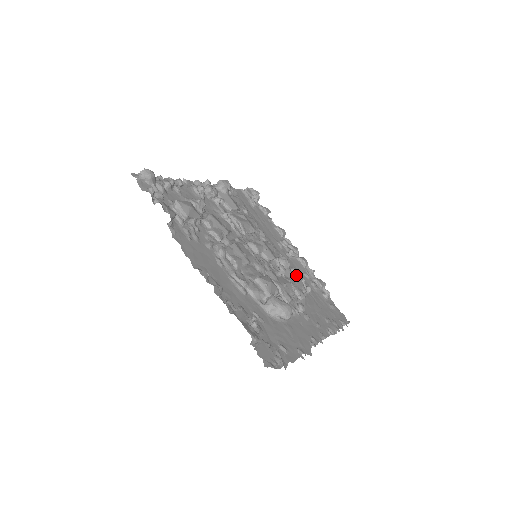
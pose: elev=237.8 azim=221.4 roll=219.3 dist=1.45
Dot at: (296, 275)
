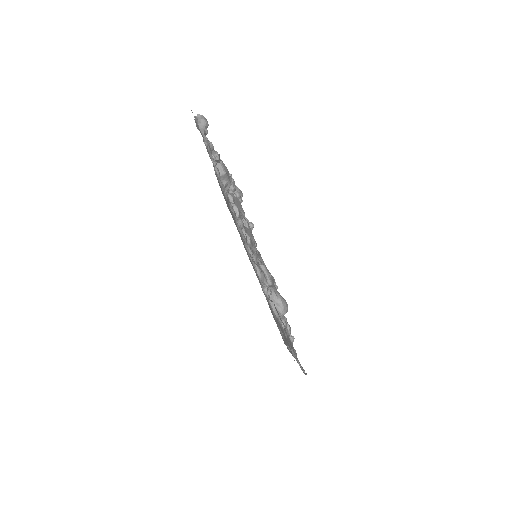
Dot at: occluded
